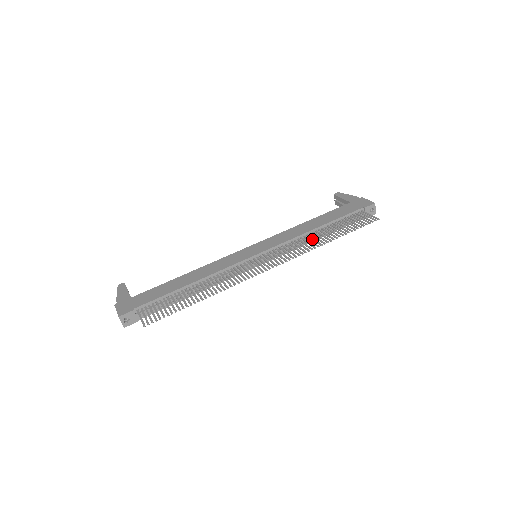
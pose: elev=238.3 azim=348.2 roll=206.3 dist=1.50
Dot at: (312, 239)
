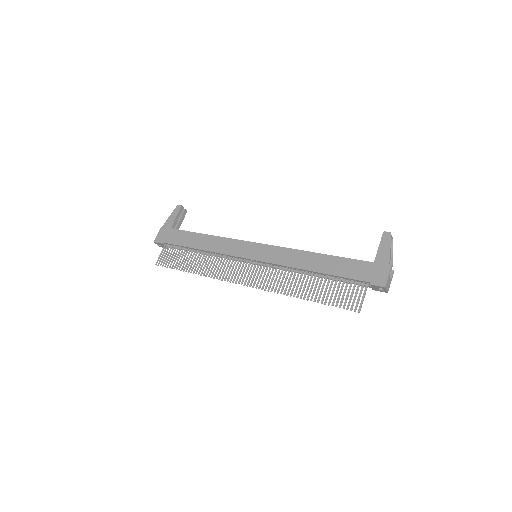
Dot at: (295, 280)
